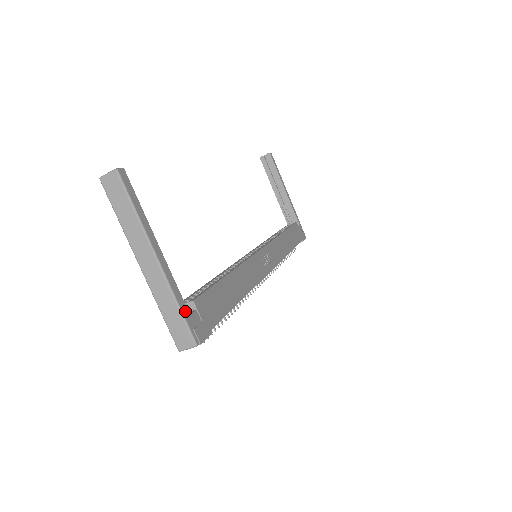
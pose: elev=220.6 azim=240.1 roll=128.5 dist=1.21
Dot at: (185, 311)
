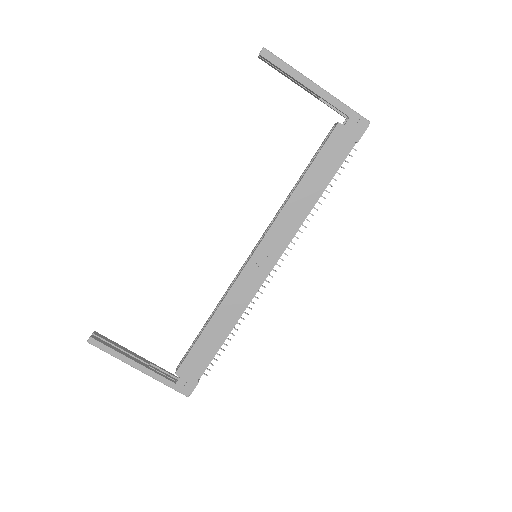
Dot at: (171, 384)
